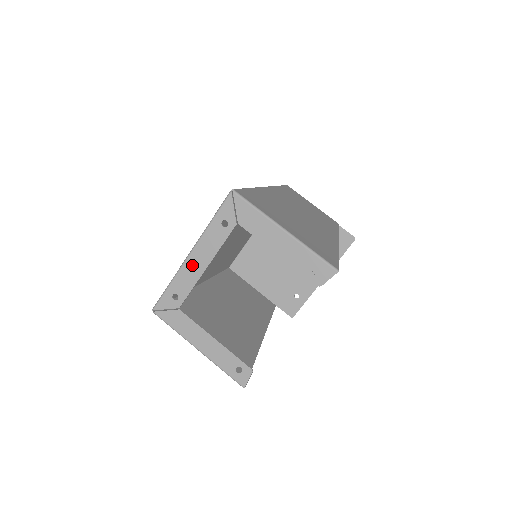
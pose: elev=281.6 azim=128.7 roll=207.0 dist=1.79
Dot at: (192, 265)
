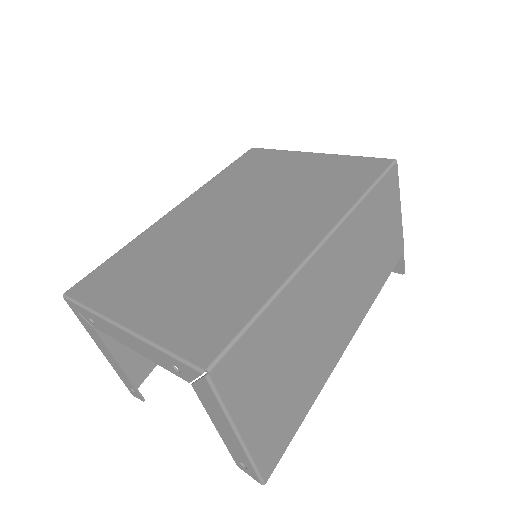
Dot at: (120, 334)
